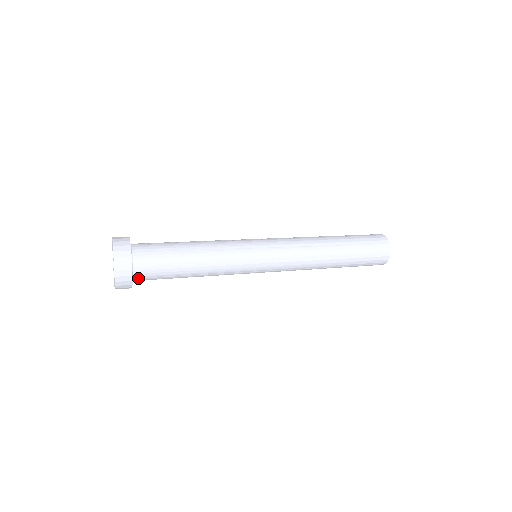
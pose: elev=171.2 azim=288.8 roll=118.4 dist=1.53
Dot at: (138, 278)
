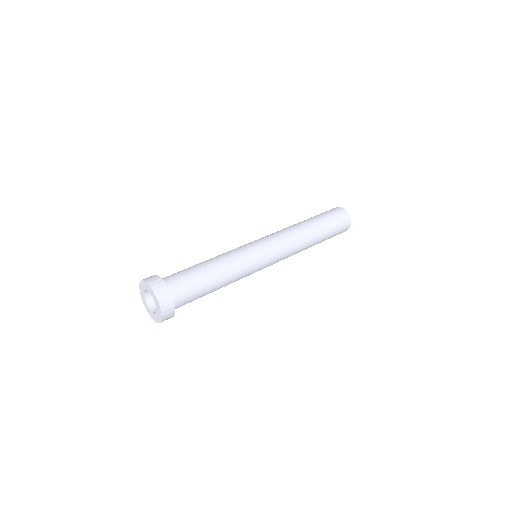
Dot at: occluded
